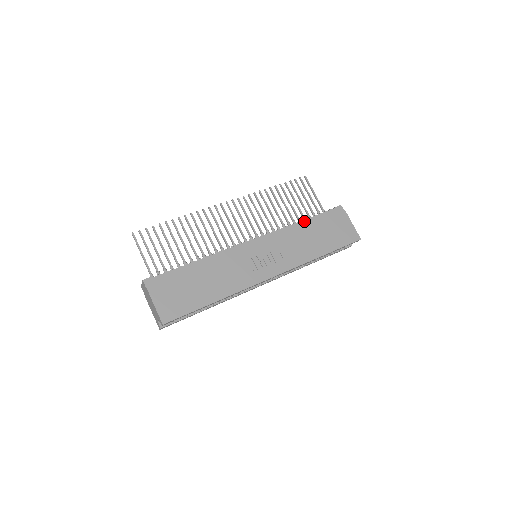
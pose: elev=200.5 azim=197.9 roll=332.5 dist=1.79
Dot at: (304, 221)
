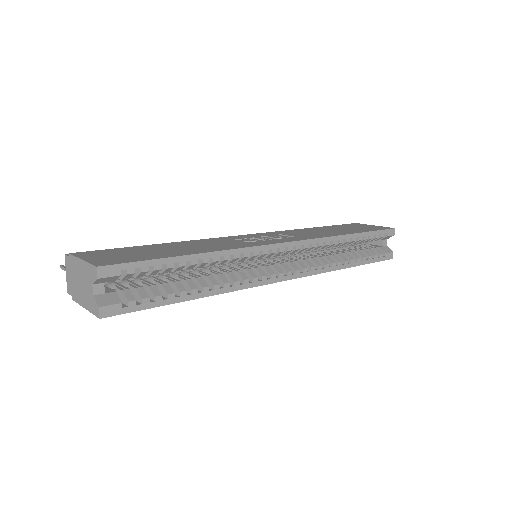
Dot at: occluded
